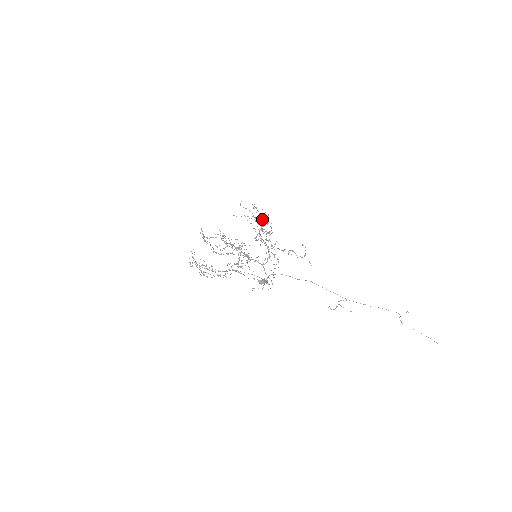
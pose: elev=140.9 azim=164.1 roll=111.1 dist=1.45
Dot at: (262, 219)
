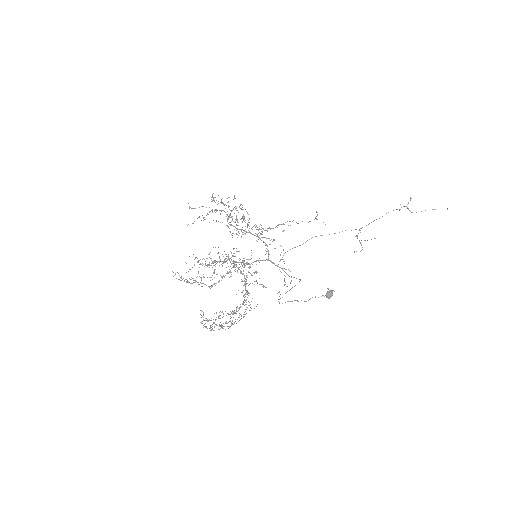
Dot at: occluded
